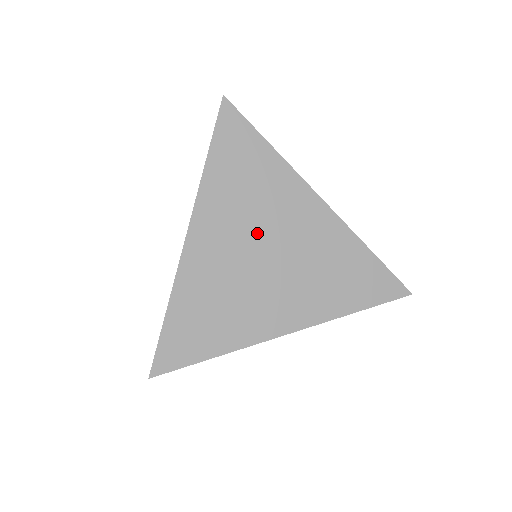
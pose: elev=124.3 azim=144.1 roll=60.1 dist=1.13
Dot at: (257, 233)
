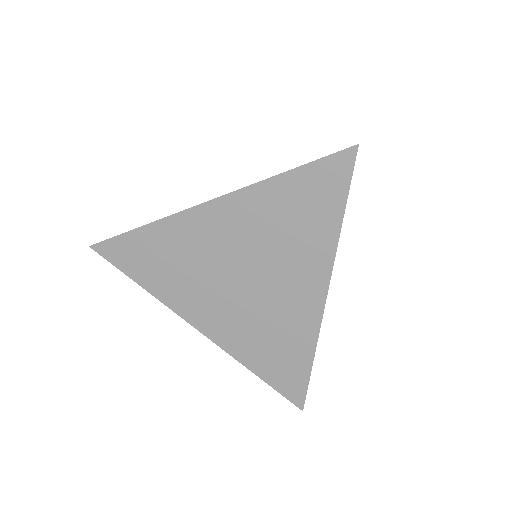
Dot at: (219, 277)
